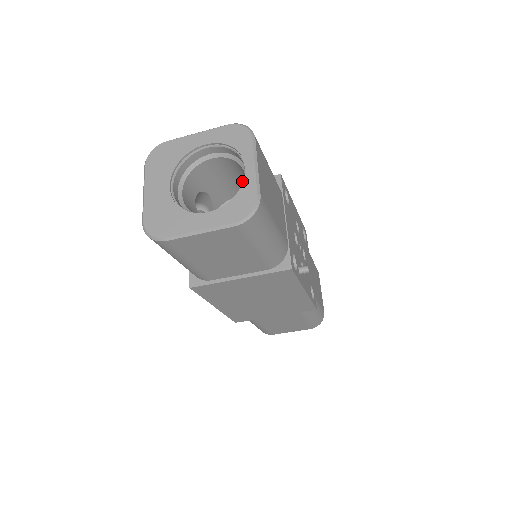
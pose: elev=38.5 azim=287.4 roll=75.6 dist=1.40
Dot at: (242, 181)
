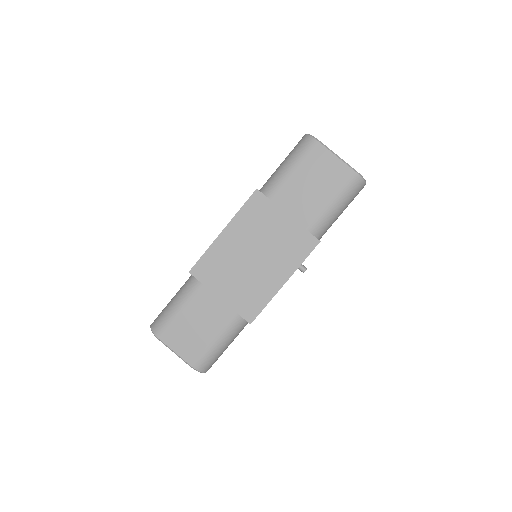
Dot at: occluded
